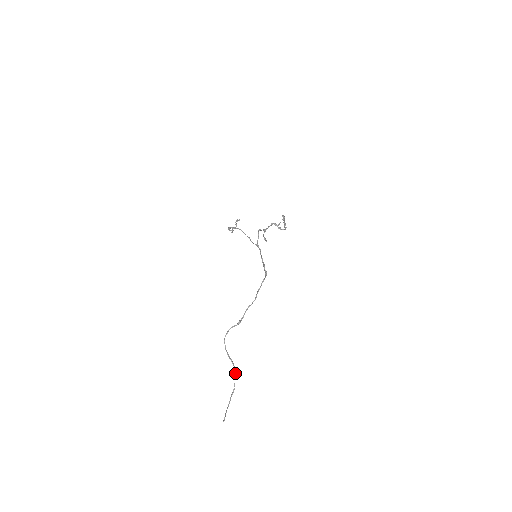
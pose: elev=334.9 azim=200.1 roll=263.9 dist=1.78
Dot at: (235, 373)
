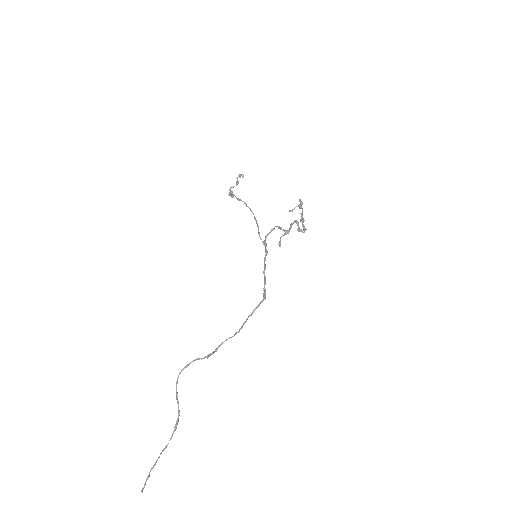
Dot at: (177, 423)
